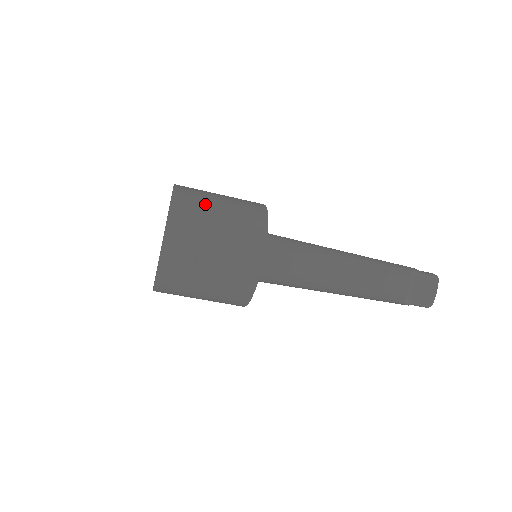
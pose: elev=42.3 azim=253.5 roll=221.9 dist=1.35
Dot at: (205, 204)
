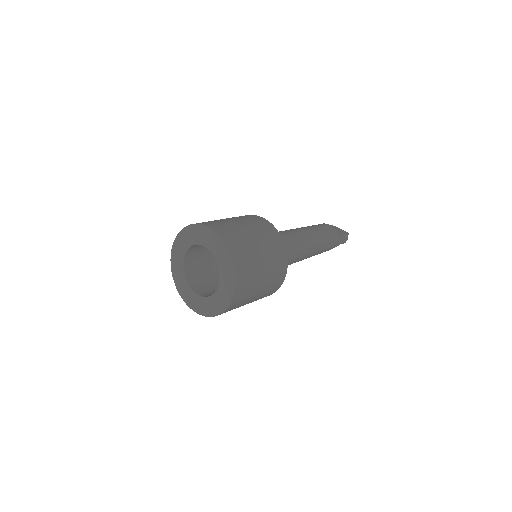
Dot at: occluded
